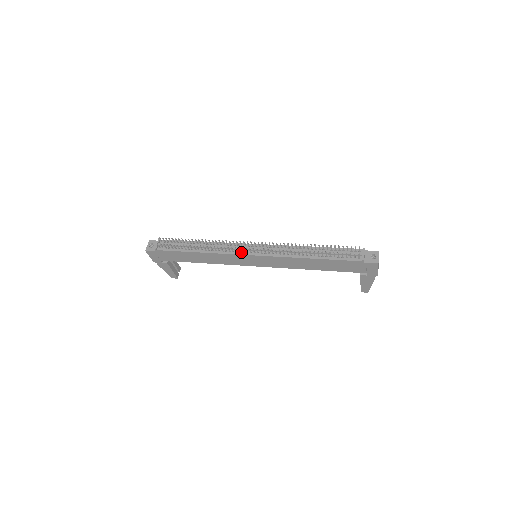
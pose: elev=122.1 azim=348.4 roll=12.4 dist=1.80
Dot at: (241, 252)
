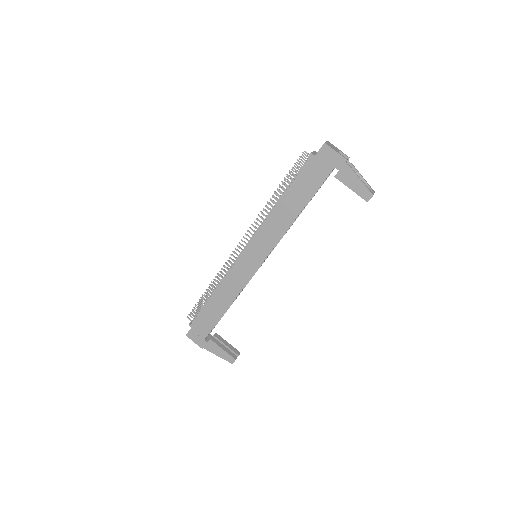
Dot at: (238, 259)
